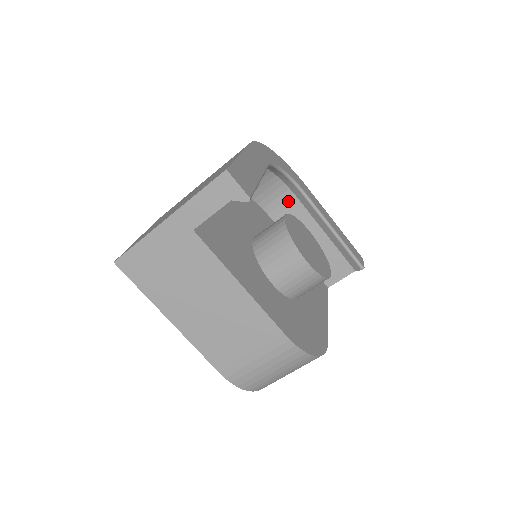
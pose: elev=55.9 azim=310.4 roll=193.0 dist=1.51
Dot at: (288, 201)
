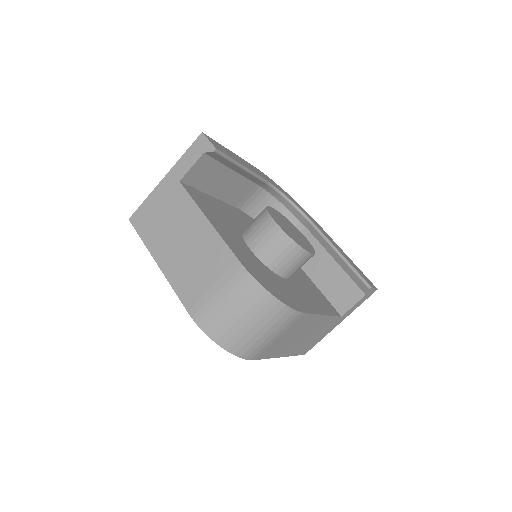
Dot at: occluded
